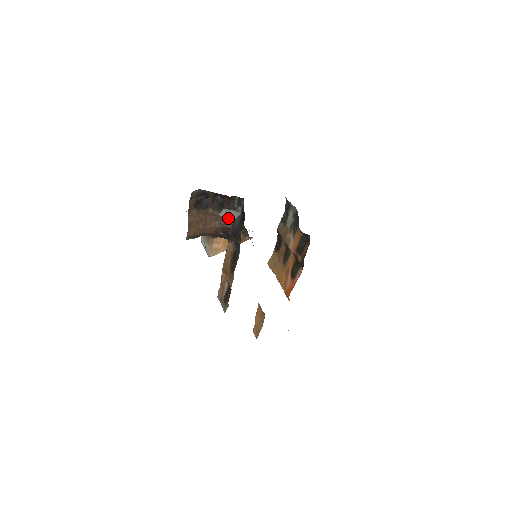
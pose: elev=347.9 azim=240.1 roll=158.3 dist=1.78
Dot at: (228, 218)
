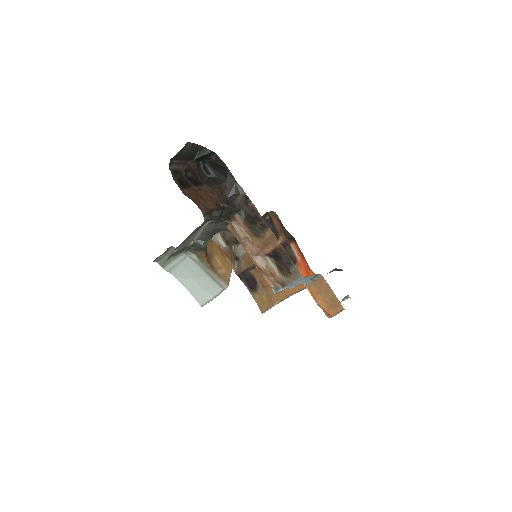
Dot at: (213, 185)
